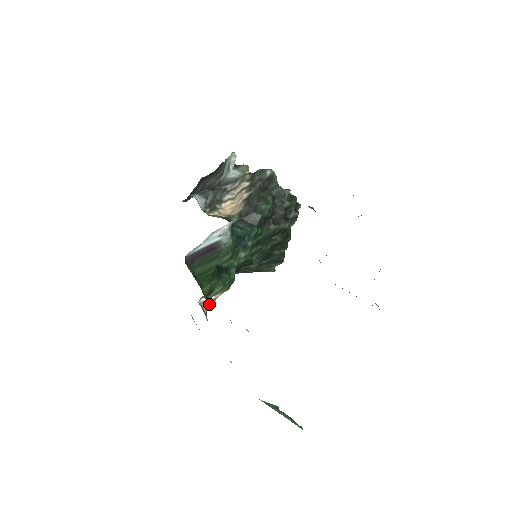
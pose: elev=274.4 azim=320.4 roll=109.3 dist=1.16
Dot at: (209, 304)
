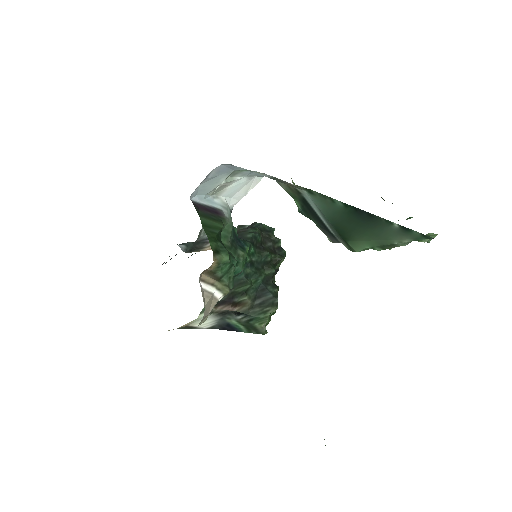
Dot at: (208, 300)
